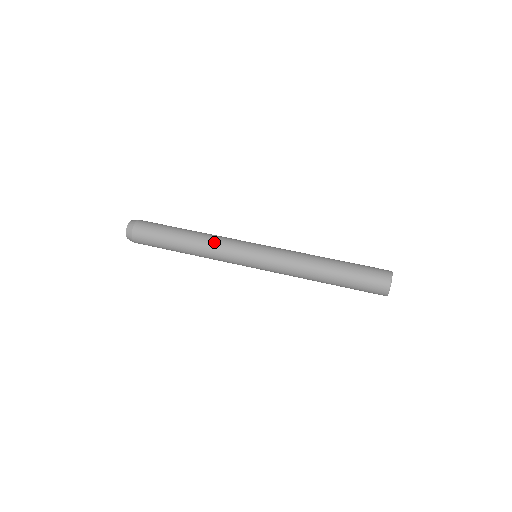
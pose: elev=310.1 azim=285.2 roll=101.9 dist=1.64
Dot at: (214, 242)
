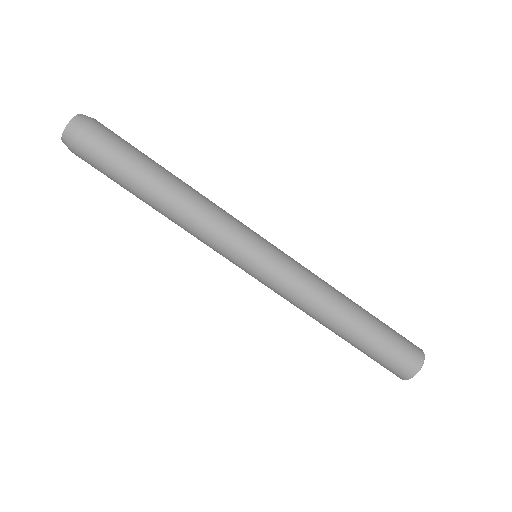
Dot at: (191, 234)
